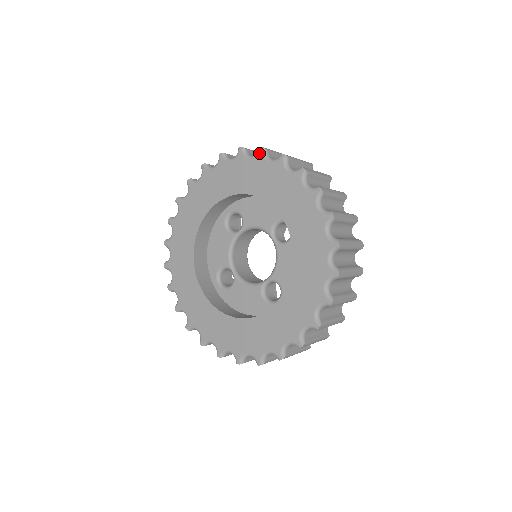
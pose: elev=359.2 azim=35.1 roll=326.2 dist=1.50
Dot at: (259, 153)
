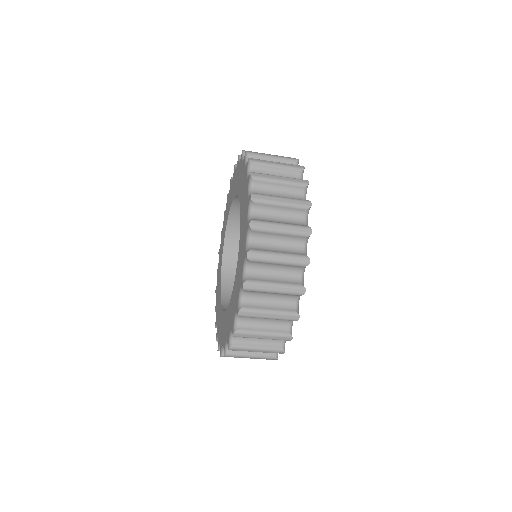
Dot at: (237, 161)
